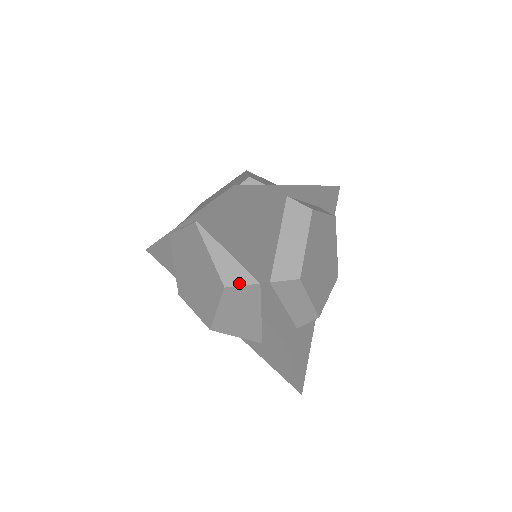
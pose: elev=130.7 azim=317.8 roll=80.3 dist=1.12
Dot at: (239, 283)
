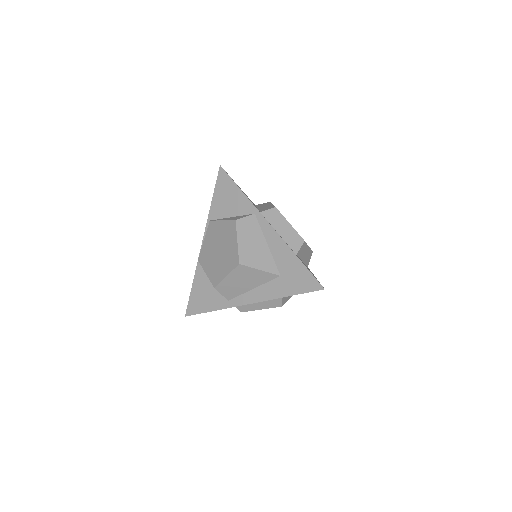
Dot at: (243, 217)
